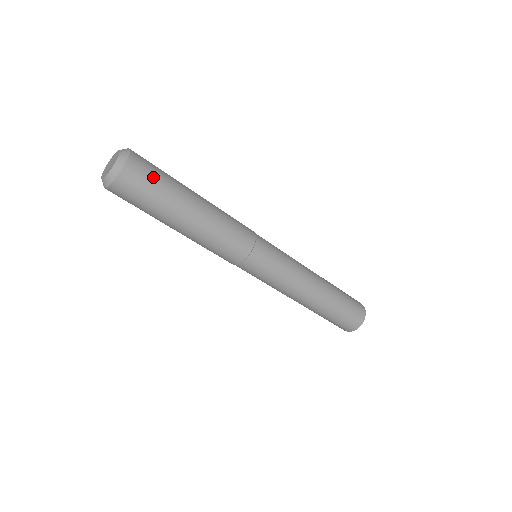
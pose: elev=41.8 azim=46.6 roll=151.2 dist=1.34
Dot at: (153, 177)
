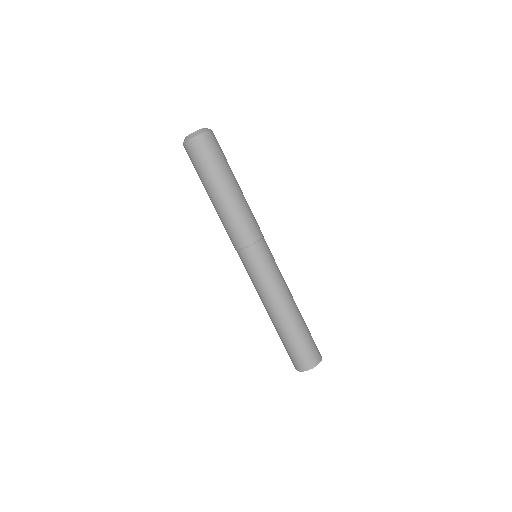
Dot at: (219, 150)
